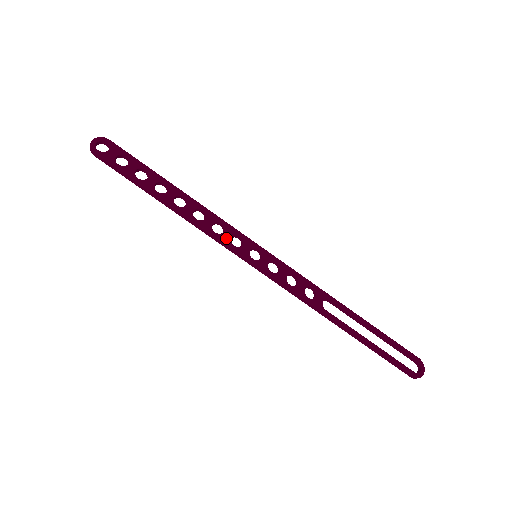
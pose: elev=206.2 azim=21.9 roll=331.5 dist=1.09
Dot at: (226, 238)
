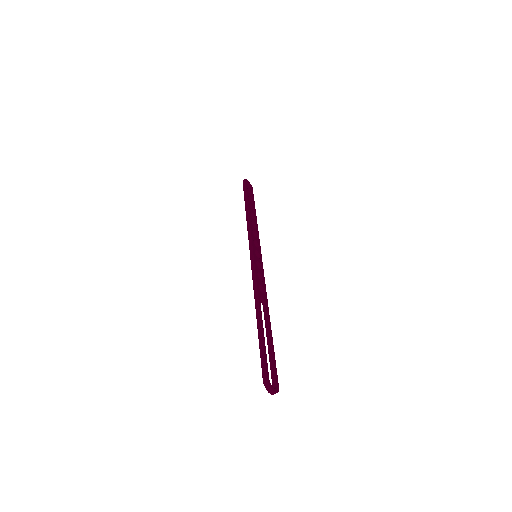
Dot at: (254, 237)
